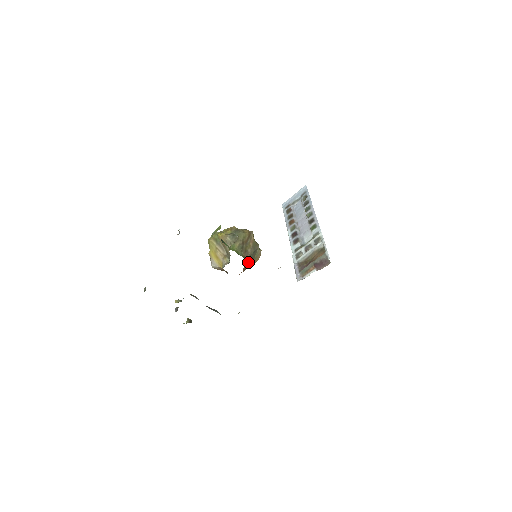
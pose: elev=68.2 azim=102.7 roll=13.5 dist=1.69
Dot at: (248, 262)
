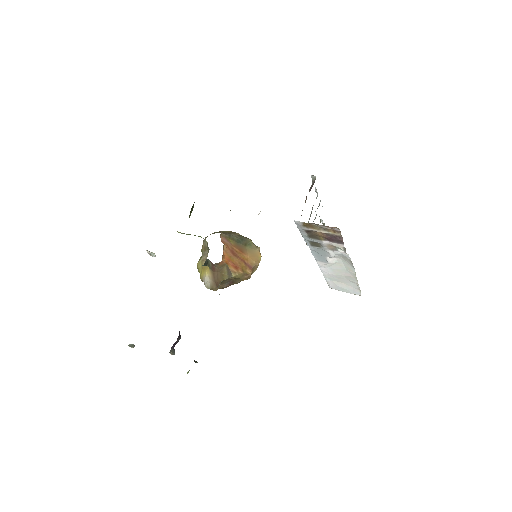
Dot at: (232, 242)
